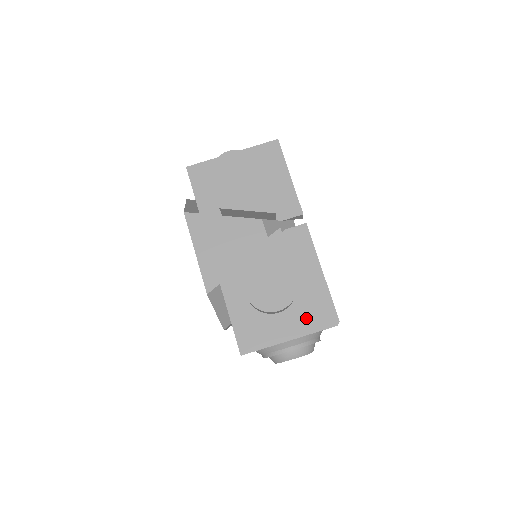
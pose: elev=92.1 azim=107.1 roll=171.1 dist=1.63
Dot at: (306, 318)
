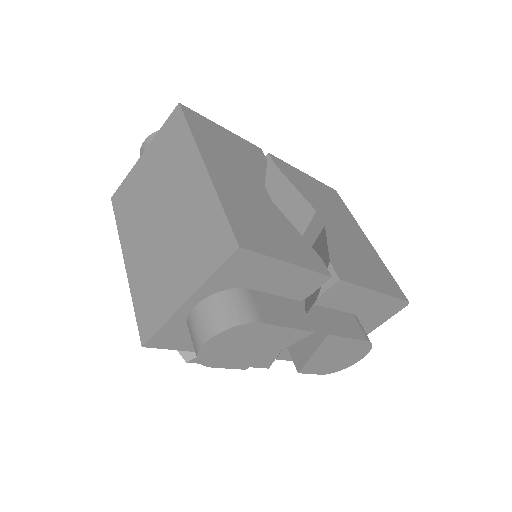
Dot at: (375, 320)
